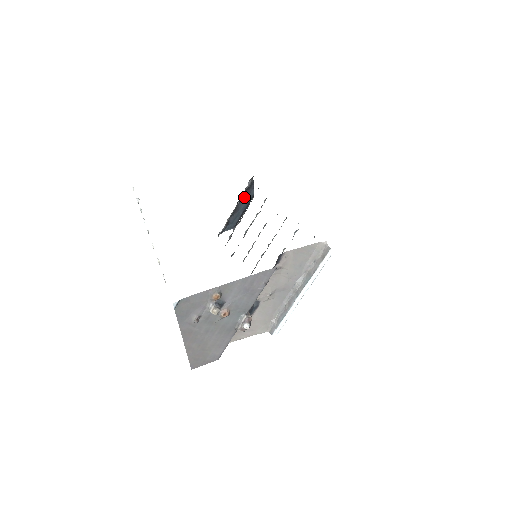
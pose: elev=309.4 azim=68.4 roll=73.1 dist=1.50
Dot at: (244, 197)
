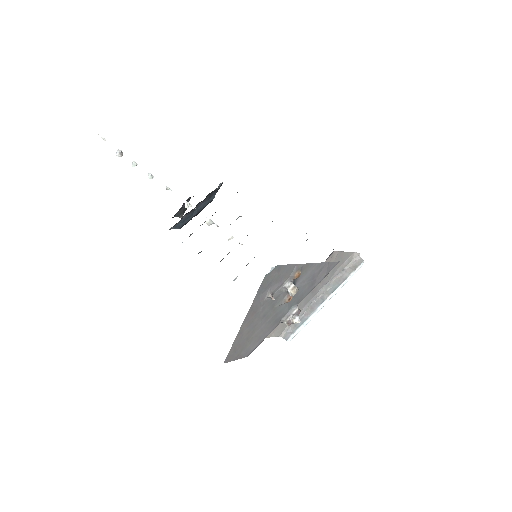
Dot at: (206, 198)
